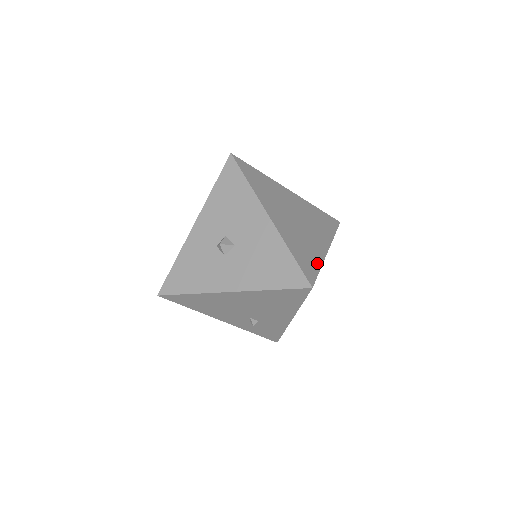
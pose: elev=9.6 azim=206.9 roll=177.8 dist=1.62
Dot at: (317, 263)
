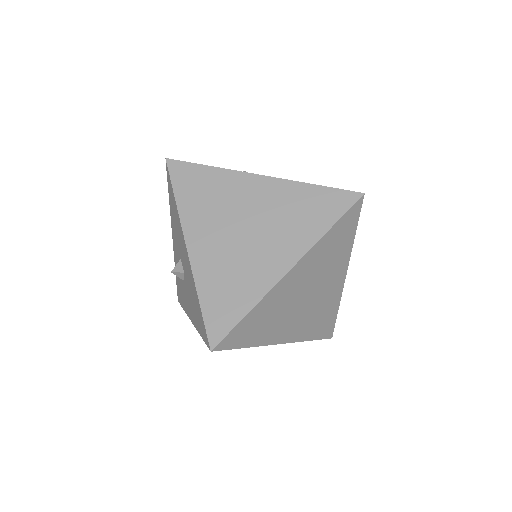
Dot at: (246, 304)
